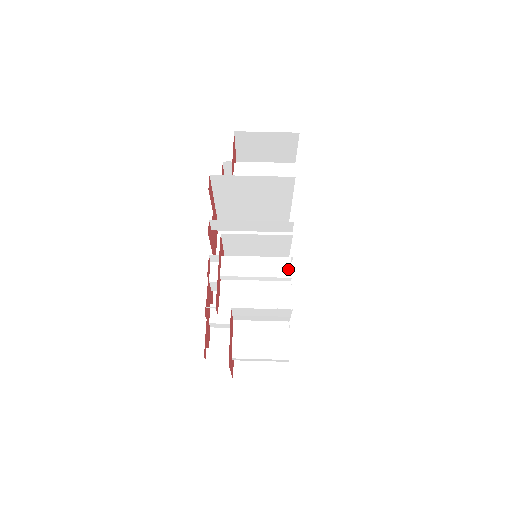
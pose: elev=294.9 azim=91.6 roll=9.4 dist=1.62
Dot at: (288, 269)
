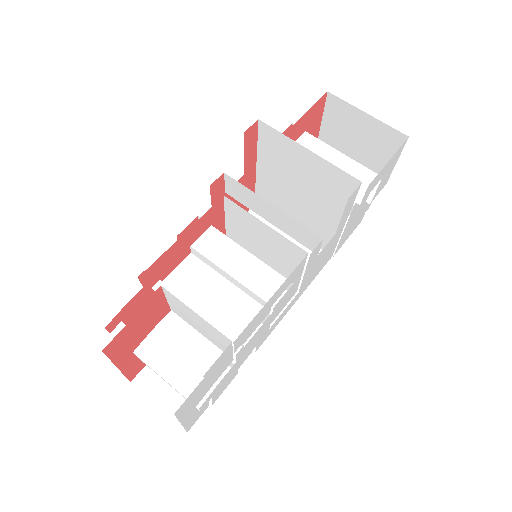
Dot at: occluded
